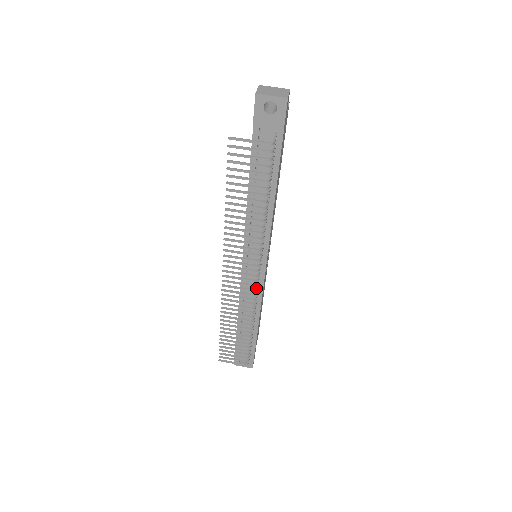
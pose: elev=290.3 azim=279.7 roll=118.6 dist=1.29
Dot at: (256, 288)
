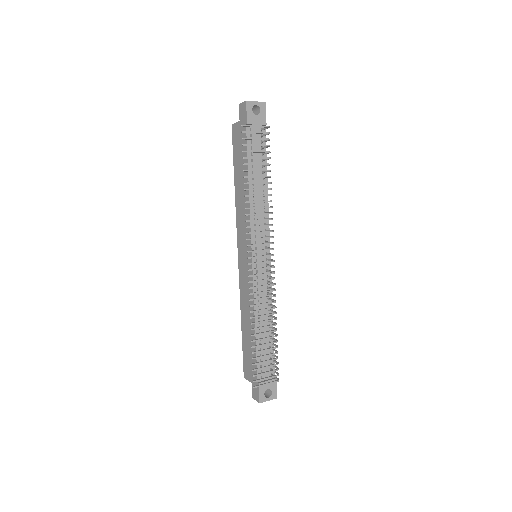
Dot at: (274, 271)
